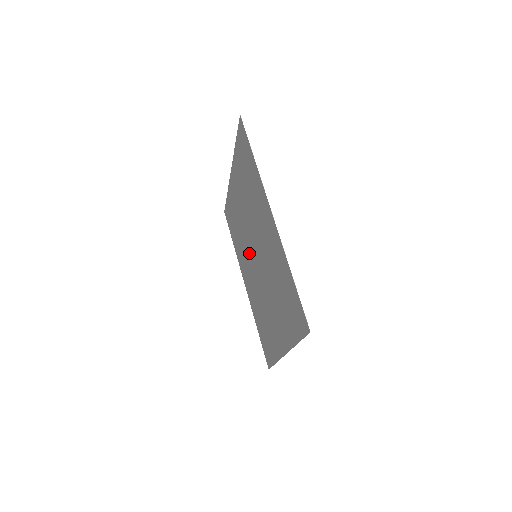
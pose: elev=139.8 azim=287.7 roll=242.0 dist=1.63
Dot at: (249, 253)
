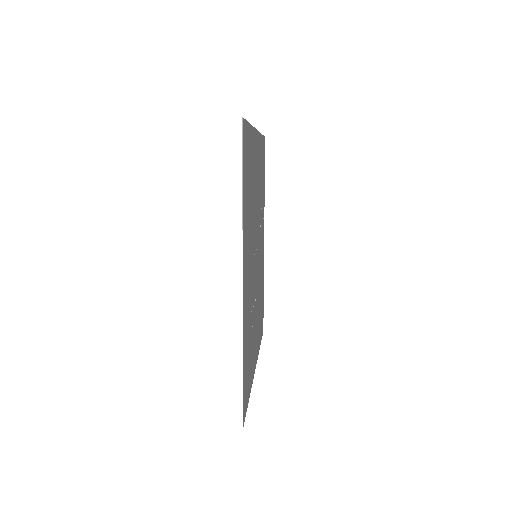
Dot at: (258, 235)
